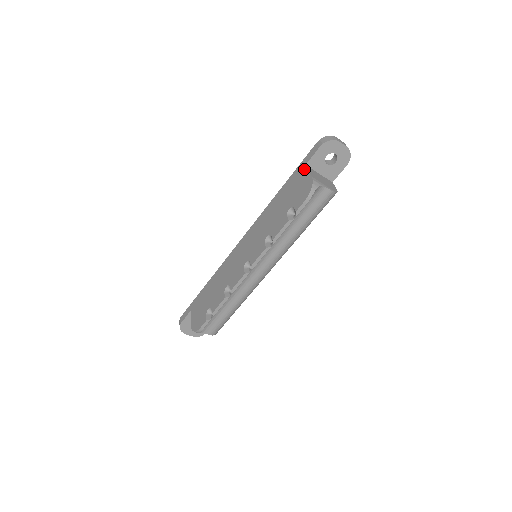
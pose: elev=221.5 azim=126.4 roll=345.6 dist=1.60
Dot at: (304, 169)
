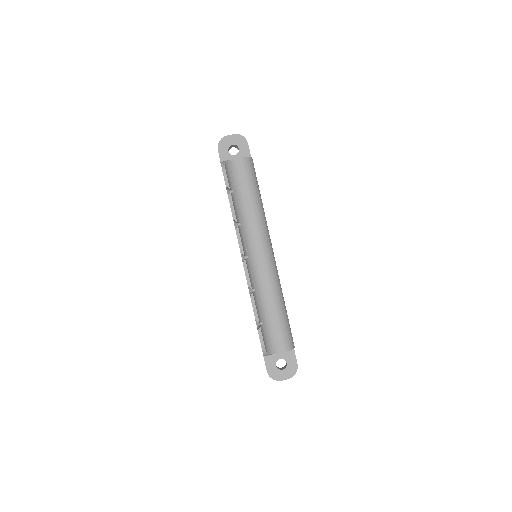
Dot at: occluded
